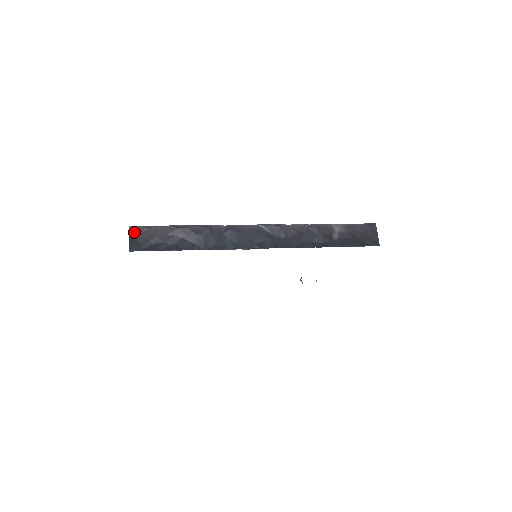
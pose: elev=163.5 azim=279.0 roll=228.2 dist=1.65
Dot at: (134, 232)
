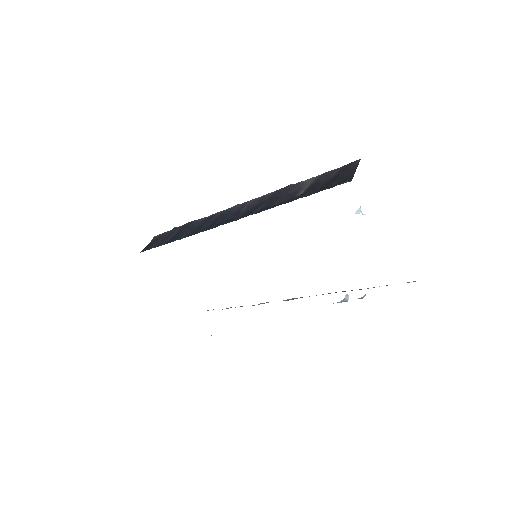
Dot at: (153, 240)
